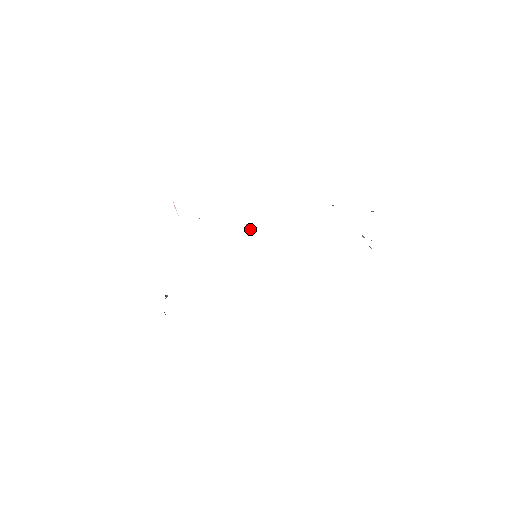
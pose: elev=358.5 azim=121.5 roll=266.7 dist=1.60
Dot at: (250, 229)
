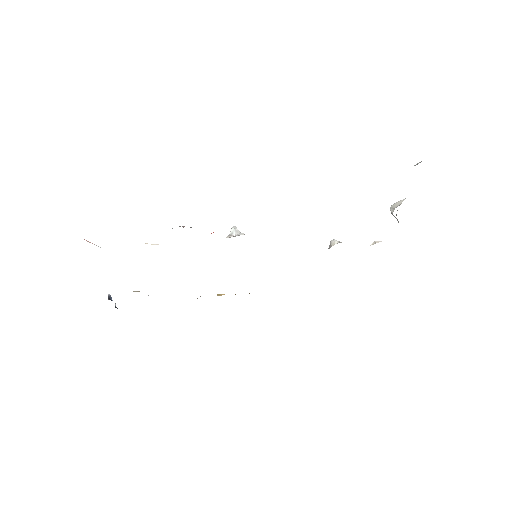
Dot at: (236, 230)
